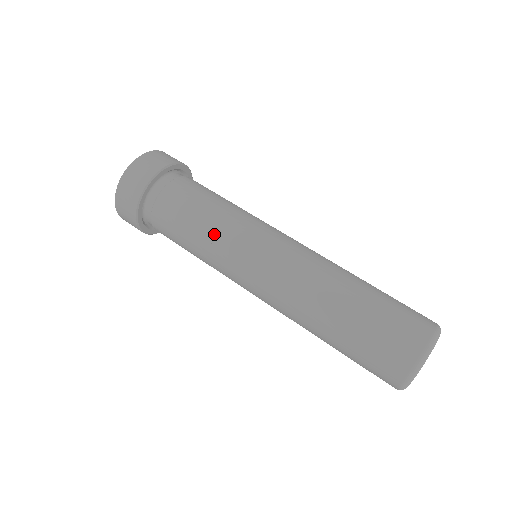
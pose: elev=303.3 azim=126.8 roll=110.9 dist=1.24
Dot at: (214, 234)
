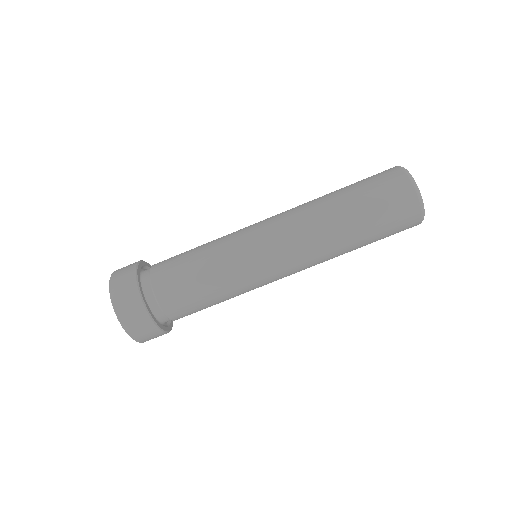
Dot at: (229, 286)
